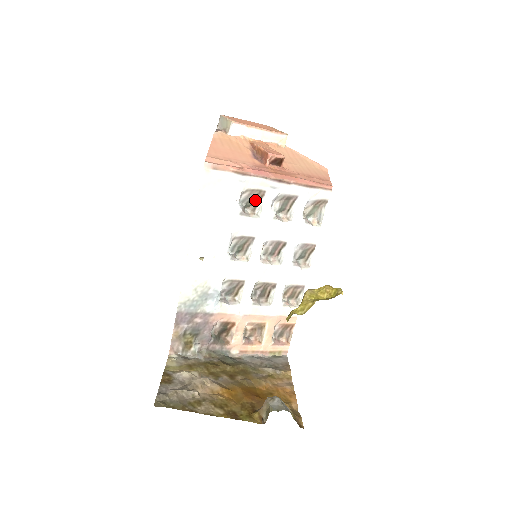
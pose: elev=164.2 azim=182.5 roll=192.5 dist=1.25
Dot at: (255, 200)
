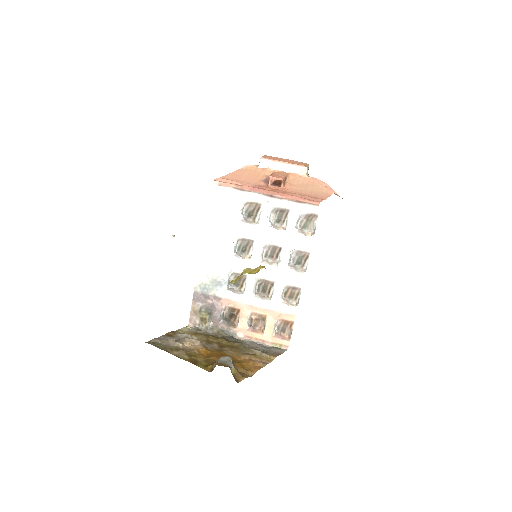
Dot at: (255, 211)
